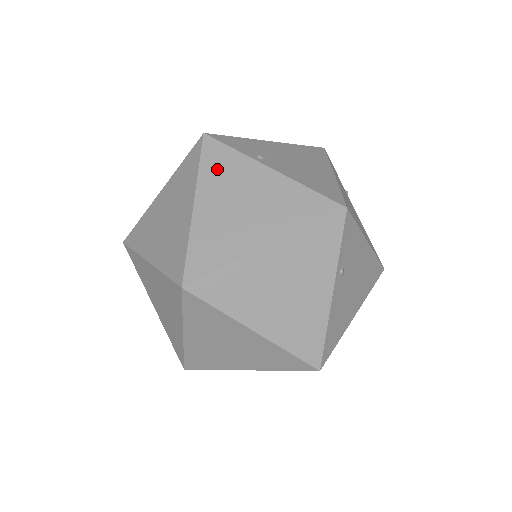
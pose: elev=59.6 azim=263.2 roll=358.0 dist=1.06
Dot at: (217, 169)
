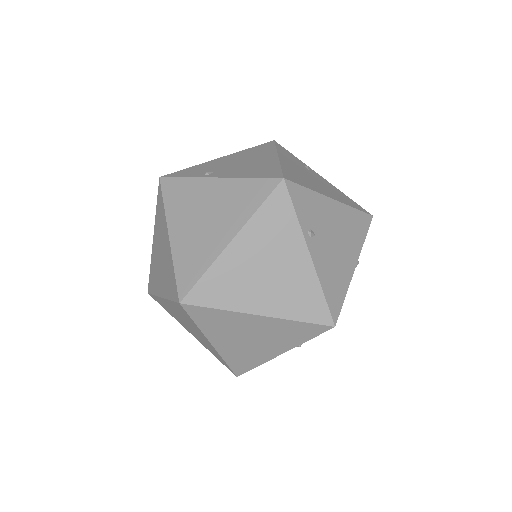
Dot at: (177, 199)
